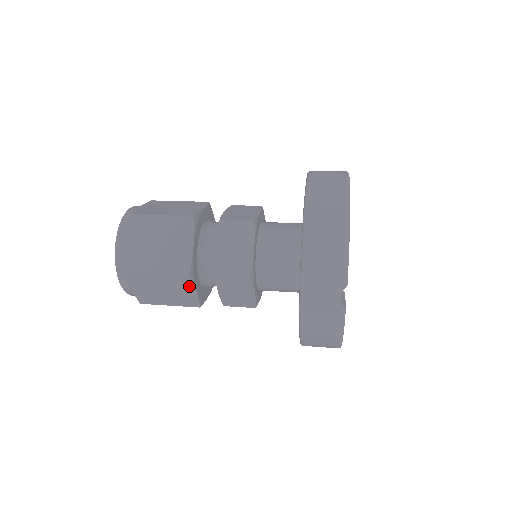
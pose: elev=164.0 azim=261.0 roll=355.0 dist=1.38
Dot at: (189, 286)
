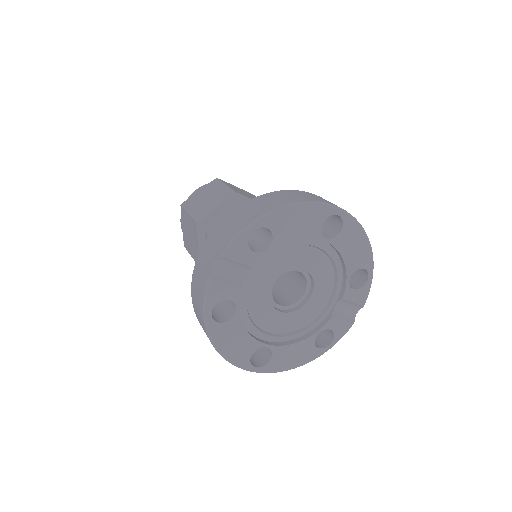
Dot at: (196, 236)
